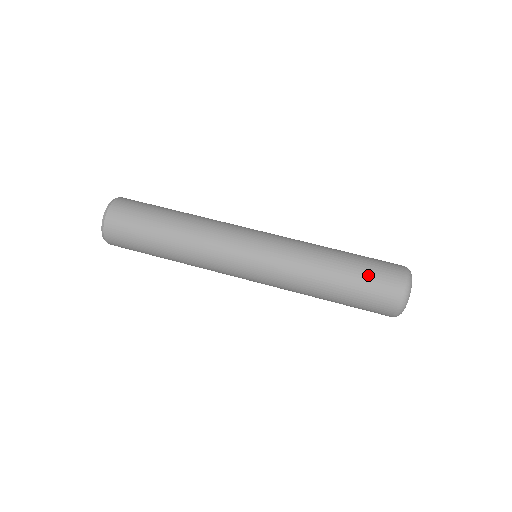
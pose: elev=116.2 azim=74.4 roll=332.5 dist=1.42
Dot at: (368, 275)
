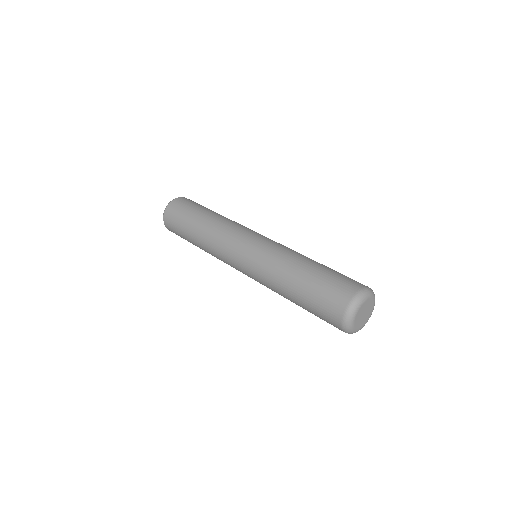
Dot at: (326, 280)
